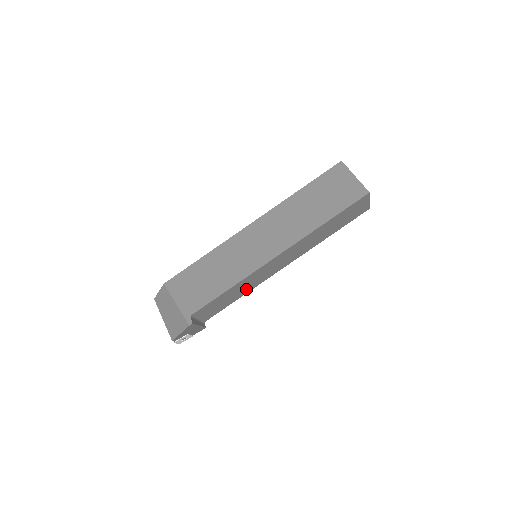
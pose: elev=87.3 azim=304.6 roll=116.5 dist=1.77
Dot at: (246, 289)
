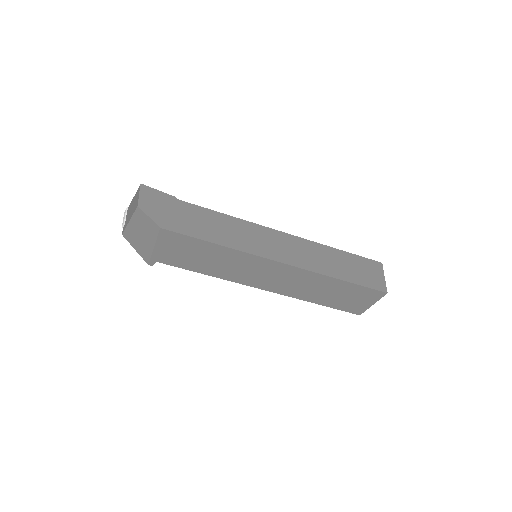
Dot at: occluded
